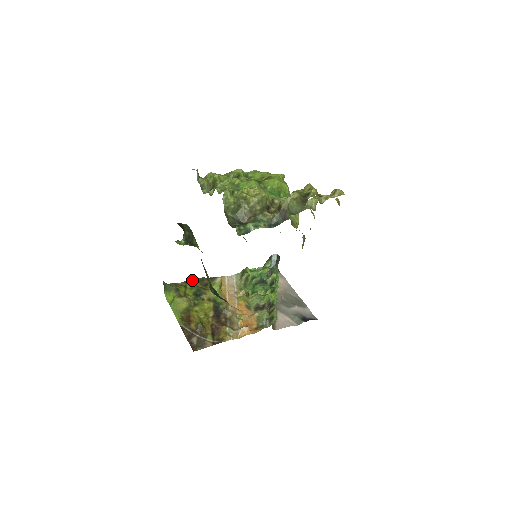
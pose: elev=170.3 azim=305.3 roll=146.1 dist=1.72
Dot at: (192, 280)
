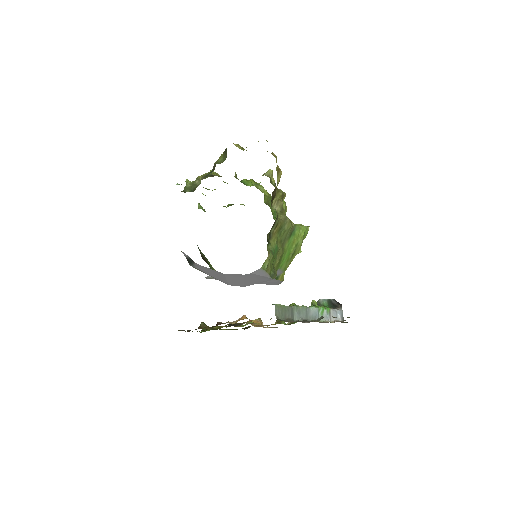
Dot at: occluded
